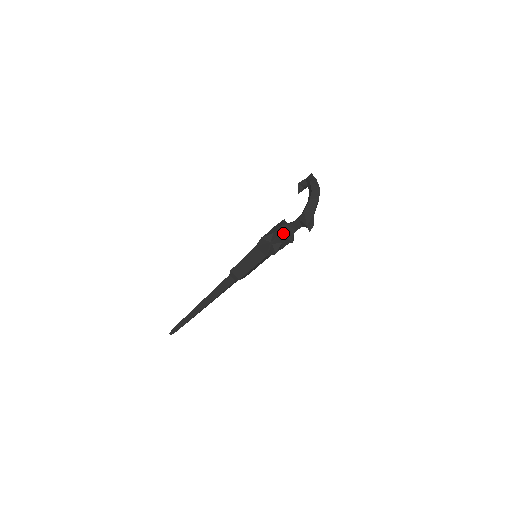
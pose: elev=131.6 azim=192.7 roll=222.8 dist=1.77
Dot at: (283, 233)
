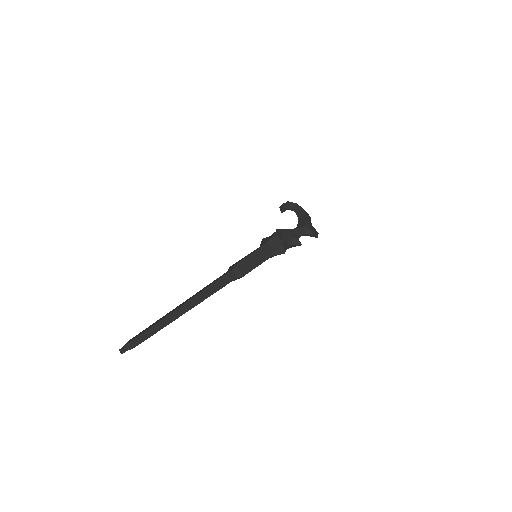
Dot at: (293, 235)
